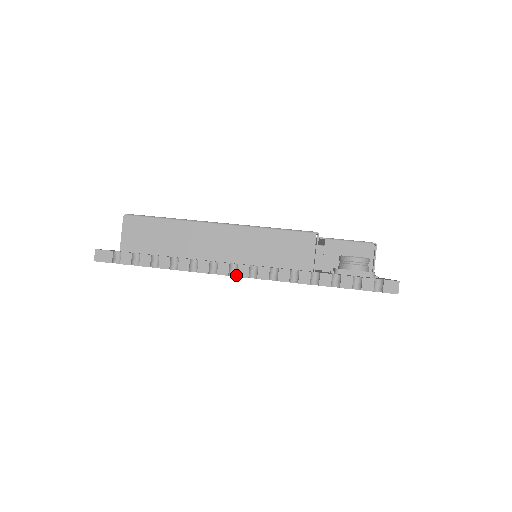
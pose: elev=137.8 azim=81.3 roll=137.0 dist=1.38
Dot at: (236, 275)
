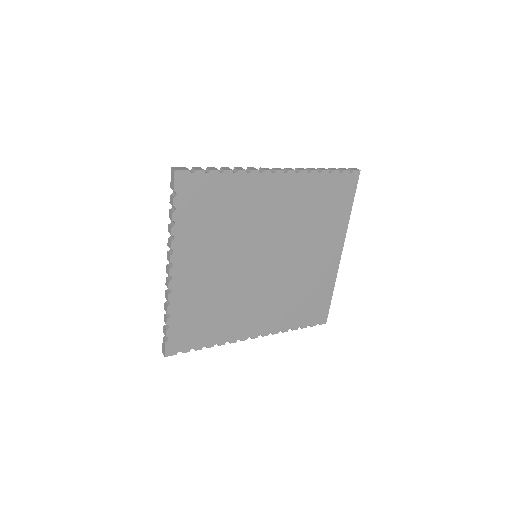
Dot at: (275, 171)
